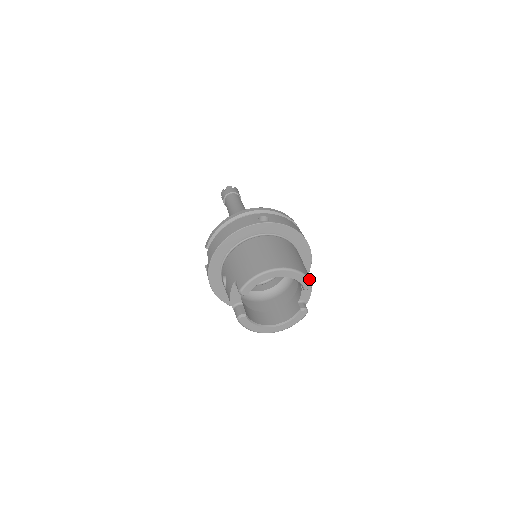
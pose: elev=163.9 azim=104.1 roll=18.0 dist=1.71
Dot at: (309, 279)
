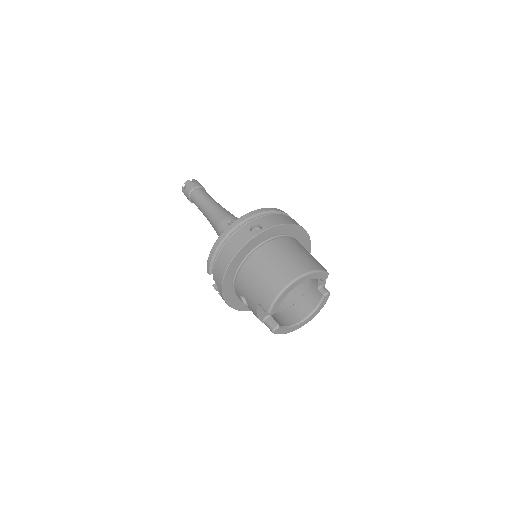
Dot at: (324, 271)
